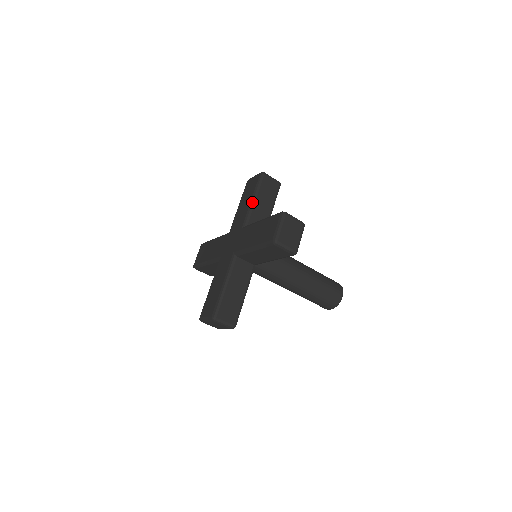
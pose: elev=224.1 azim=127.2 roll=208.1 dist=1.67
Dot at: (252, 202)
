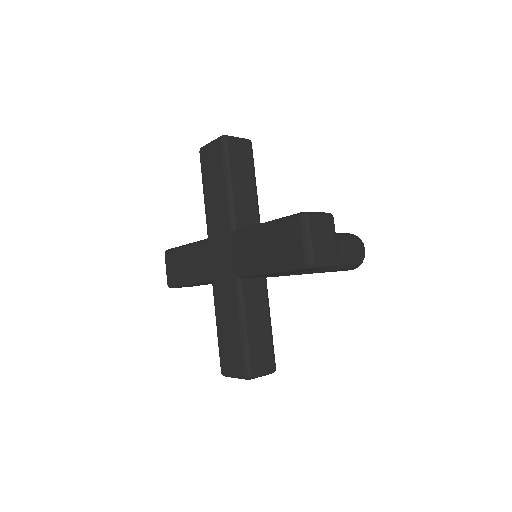
Dot at: (265, 273)
